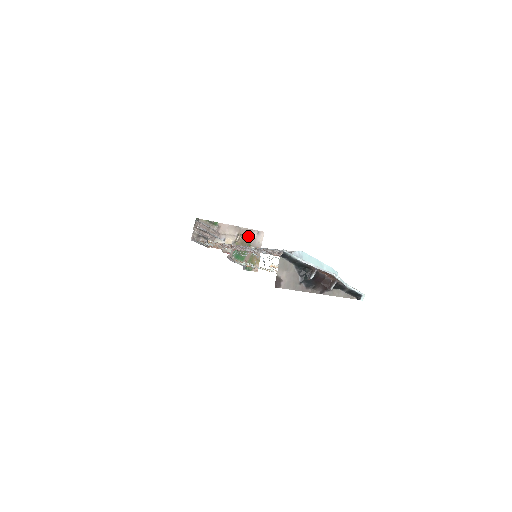
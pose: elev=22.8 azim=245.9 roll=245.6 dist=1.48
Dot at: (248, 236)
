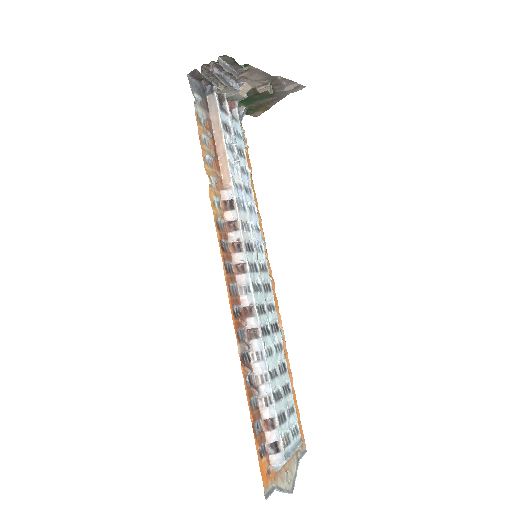
Dot at: (279, 86)
